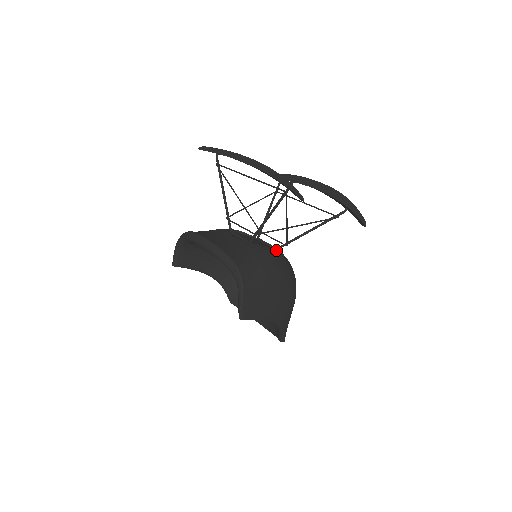
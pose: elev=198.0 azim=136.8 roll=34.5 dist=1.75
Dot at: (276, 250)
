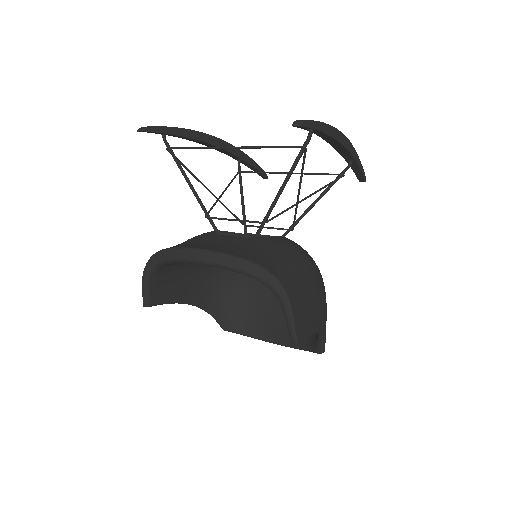
Dot at: (287, 238)
